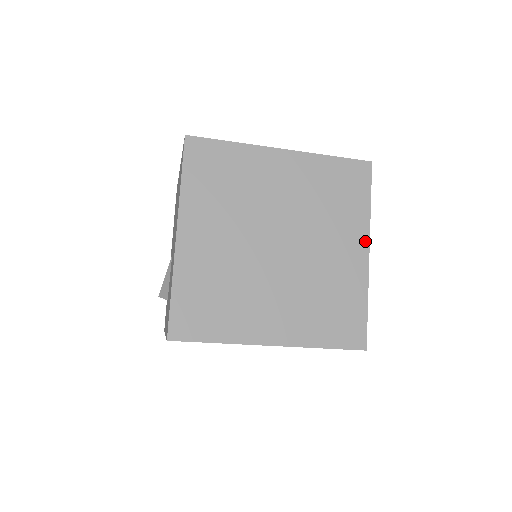
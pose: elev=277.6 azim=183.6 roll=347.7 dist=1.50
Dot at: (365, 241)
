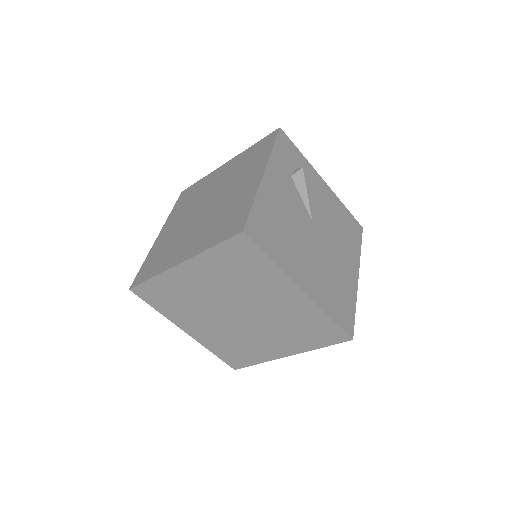
Dot at: (263, 168)
